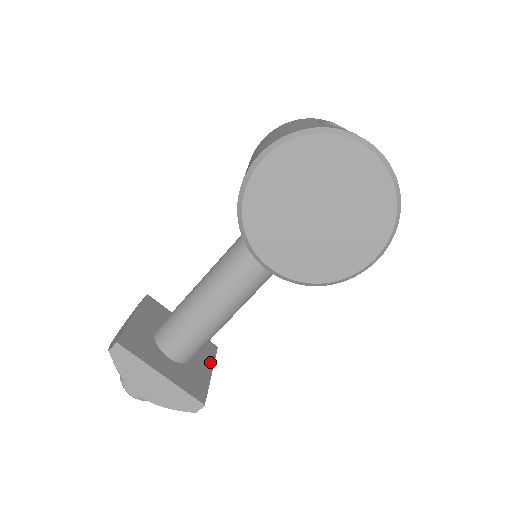
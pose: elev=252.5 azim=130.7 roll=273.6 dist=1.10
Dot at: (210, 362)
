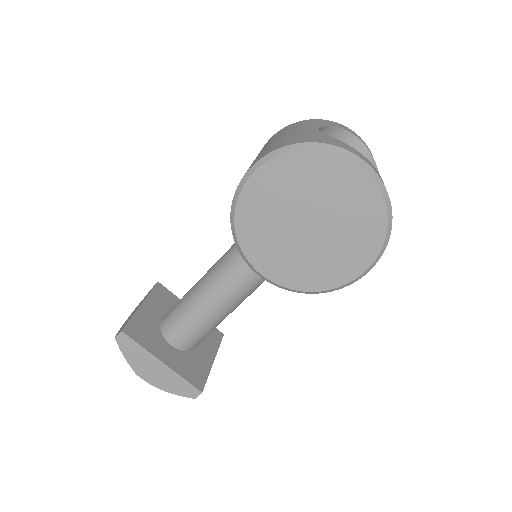
Dot at: (214, 350)
